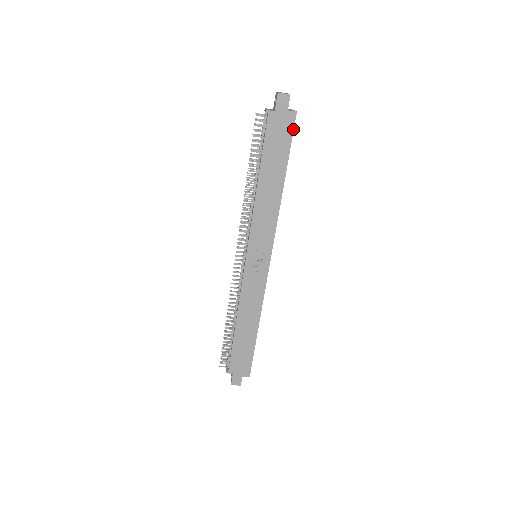
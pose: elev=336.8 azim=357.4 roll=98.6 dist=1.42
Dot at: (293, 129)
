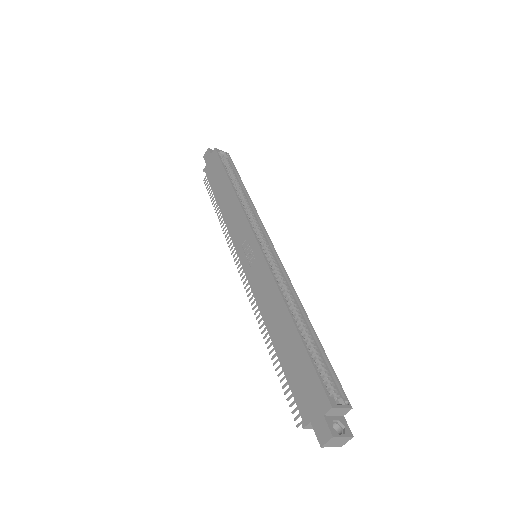
Dot at: (218, 156)
